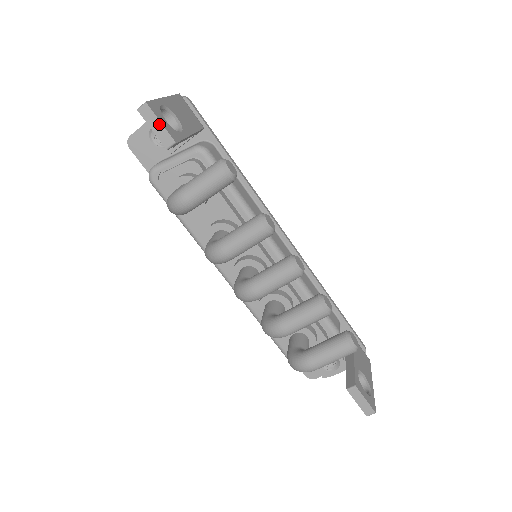
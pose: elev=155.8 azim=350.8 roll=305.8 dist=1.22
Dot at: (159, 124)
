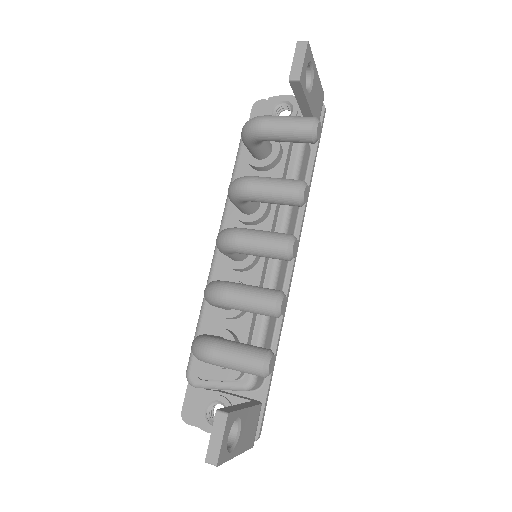
Dot at: (302, 60)
